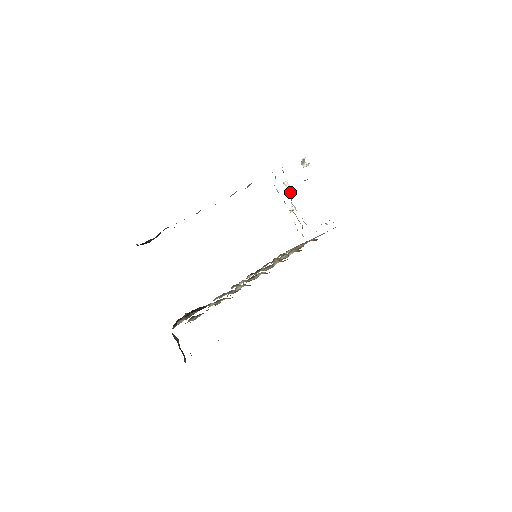
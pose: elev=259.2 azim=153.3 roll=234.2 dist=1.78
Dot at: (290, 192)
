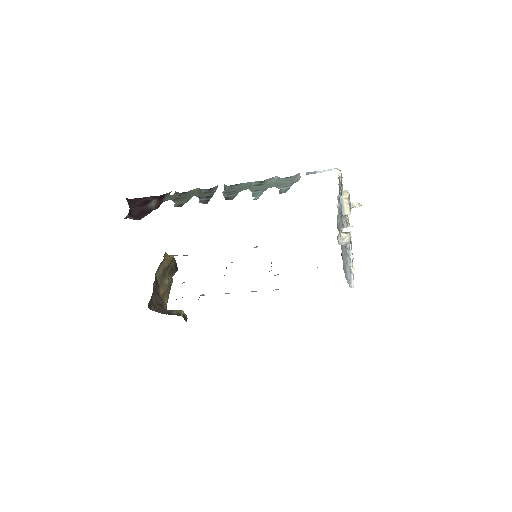
Dot at: (344, 210)
